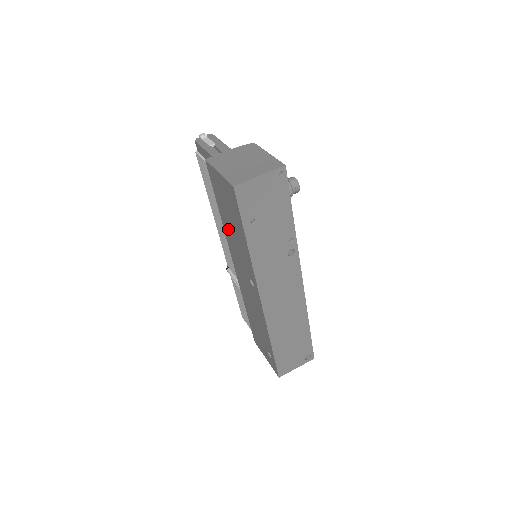
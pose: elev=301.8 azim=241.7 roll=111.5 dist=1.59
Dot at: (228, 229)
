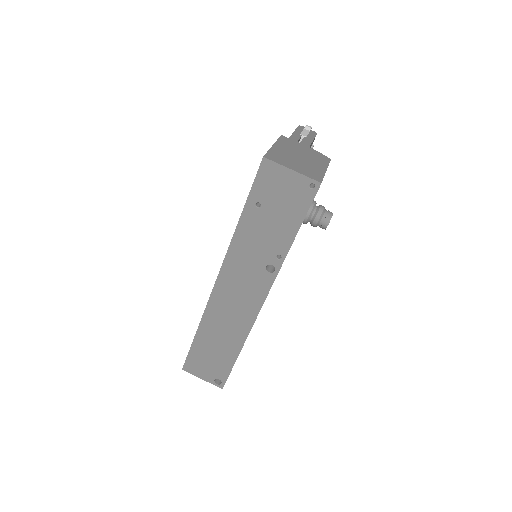
Dot at: occluded
